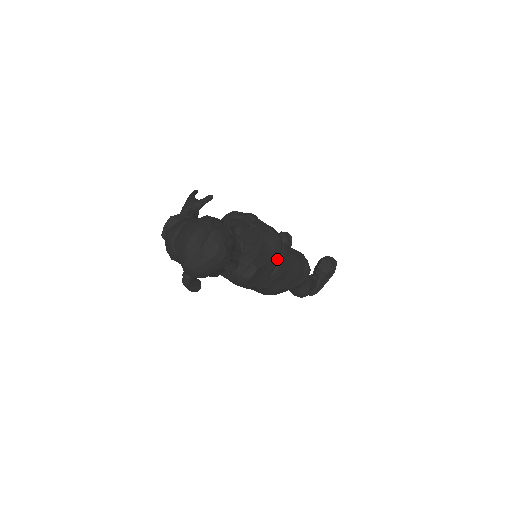
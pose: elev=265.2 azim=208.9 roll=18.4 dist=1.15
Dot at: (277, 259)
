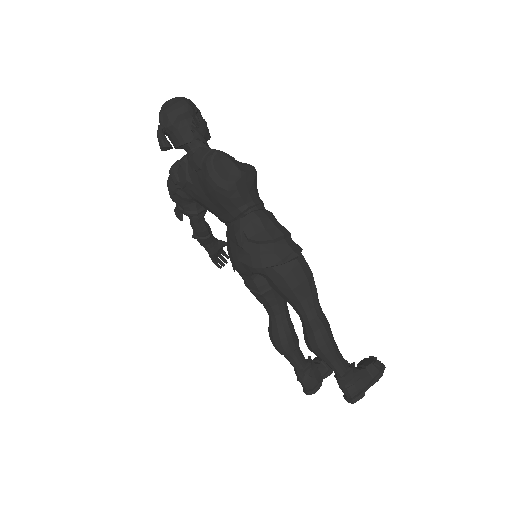
Dot at: (246, 171)
